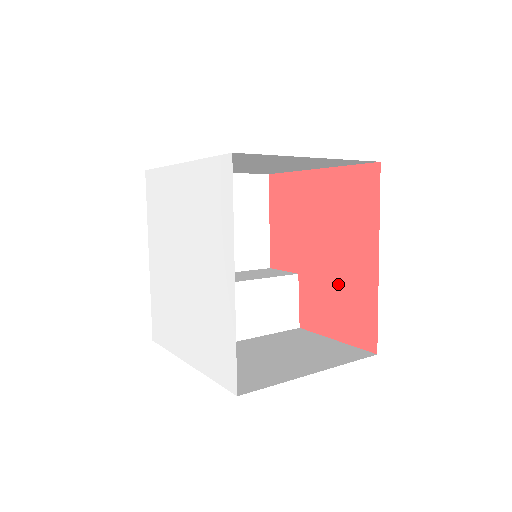
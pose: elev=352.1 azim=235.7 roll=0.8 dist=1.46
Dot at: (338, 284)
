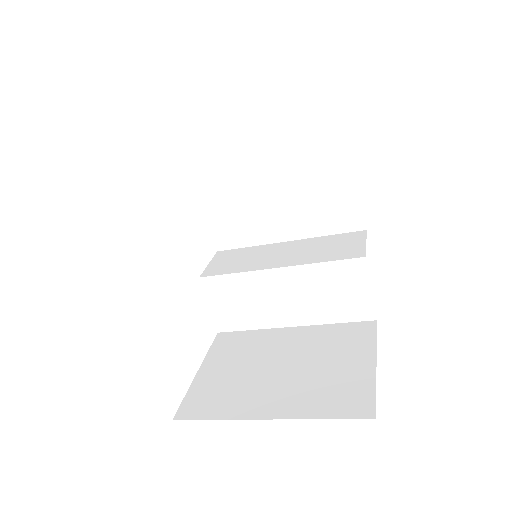
Dot at: occluded
